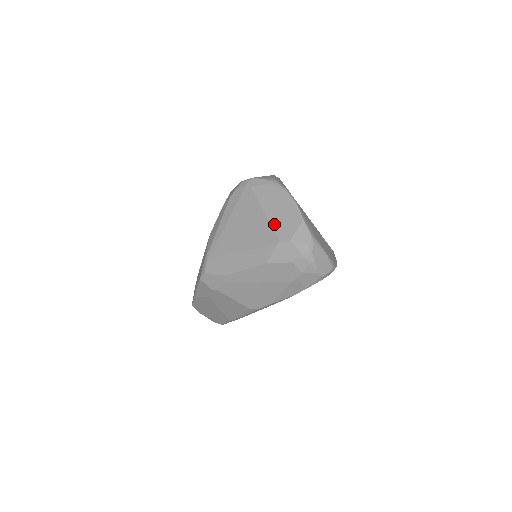
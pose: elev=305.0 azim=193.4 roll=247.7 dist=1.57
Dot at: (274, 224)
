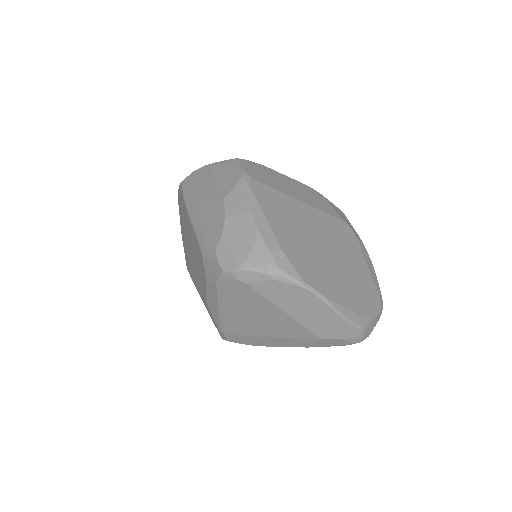
Dot at: (304, 323)
